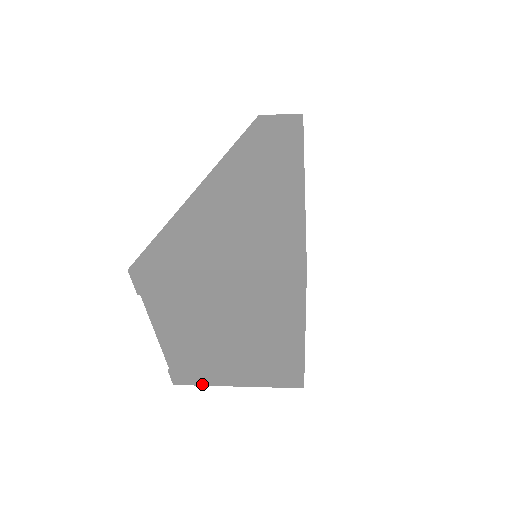
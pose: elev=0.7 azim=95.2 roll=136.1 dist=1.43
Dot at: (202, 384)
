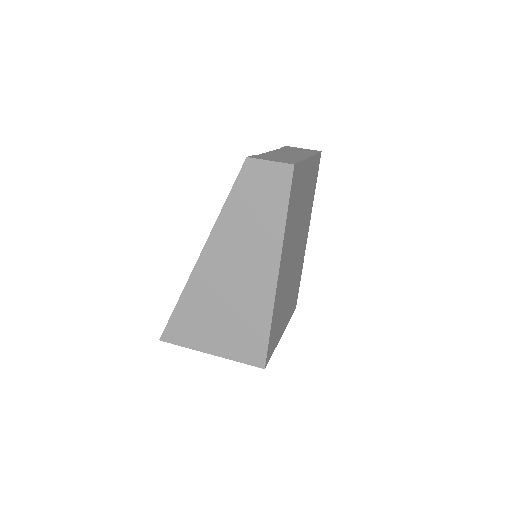
Dot at: occluded
